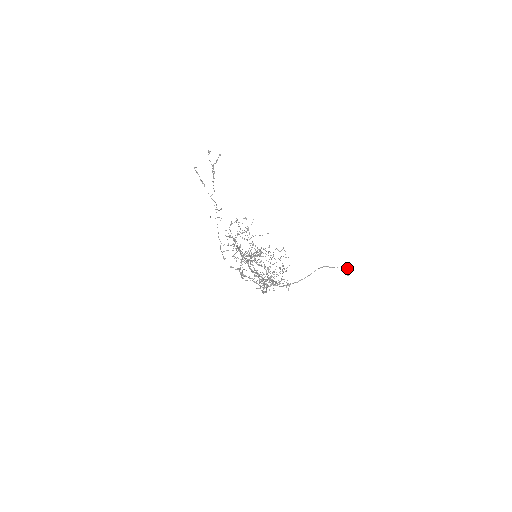
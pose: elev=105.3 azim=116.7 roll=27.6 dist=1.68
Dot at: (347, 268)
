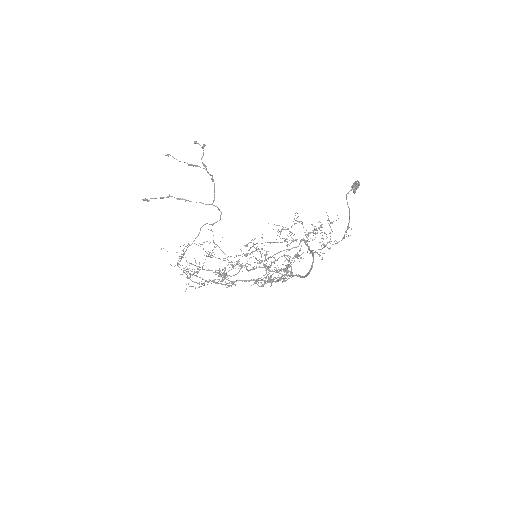
Dot at: (355, 184)
